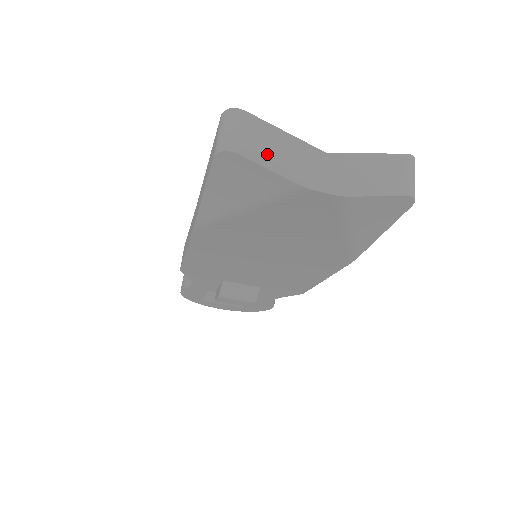
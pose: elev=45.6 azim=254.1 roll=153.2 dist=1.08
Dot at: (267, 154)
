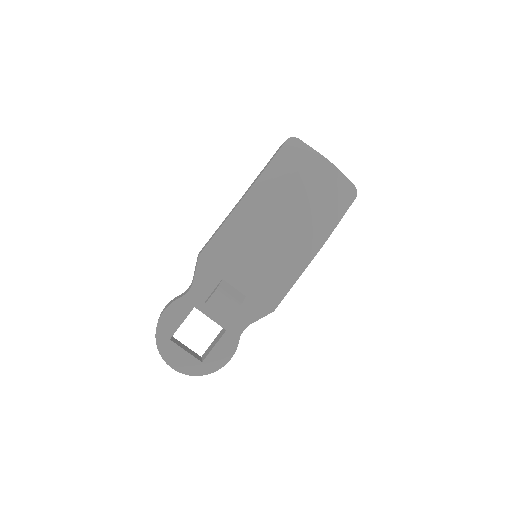
Dot at: occluded
